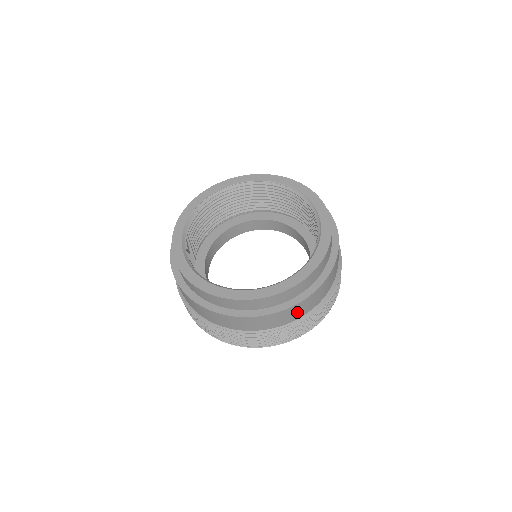
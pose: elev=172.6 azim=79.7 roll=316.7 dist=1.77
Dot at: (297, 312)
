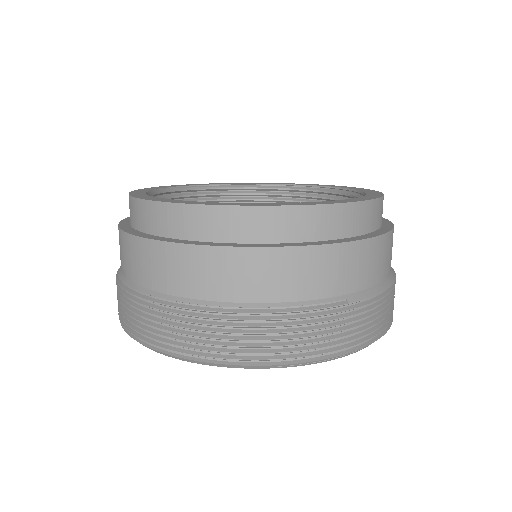
Dot at: (355, 269)
